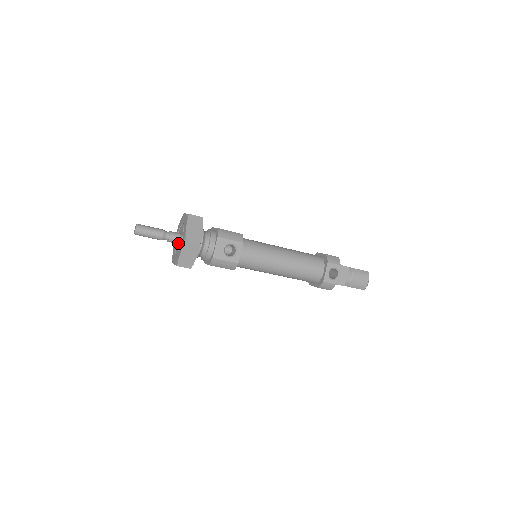
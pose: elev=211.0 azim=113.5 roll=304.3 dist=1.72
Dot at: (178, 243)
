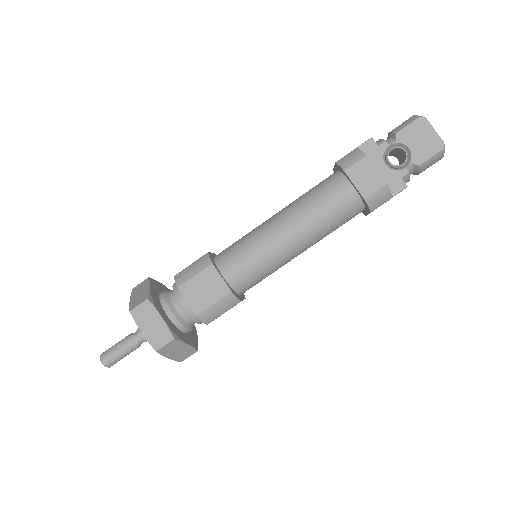
Dot at: occluded
